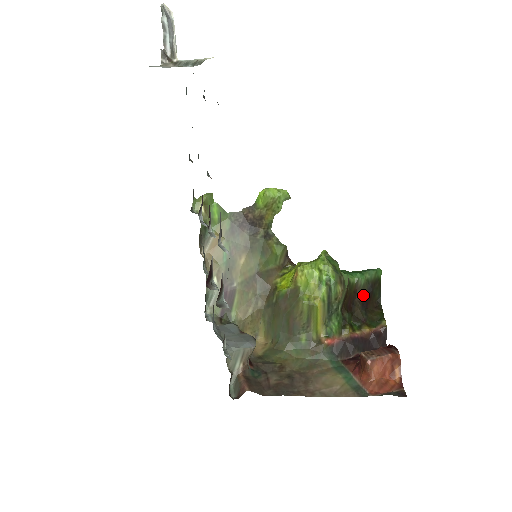
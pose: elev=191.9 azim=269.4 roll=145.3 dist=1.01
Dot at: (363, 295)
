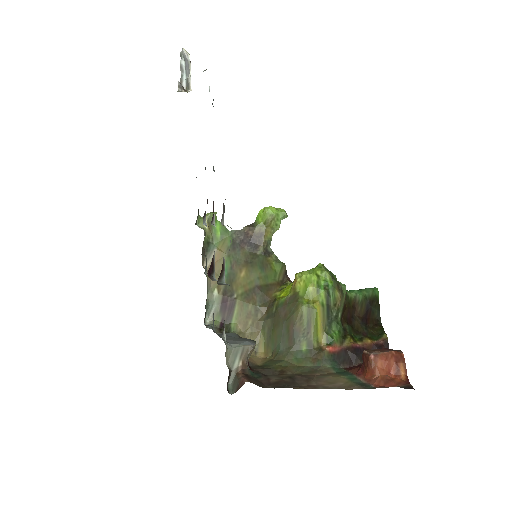
Dot at: (362, 311)
